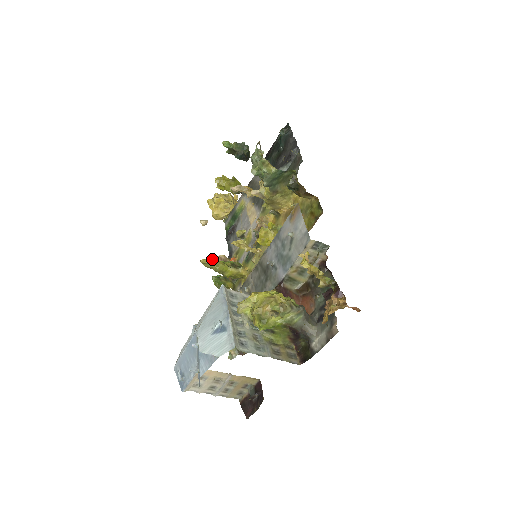
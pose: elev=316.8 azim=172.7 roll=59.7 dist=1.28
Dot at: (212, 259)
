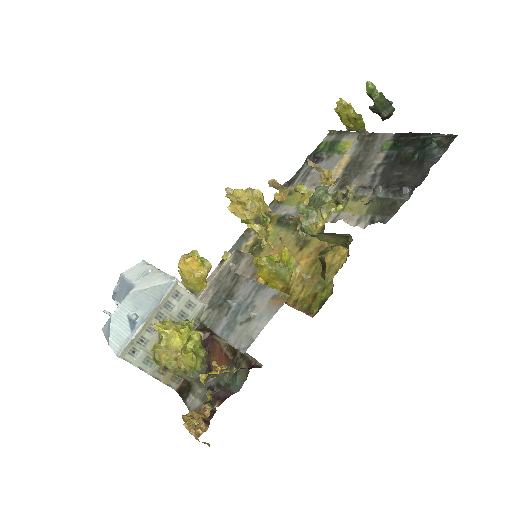
Dot at: occluded
